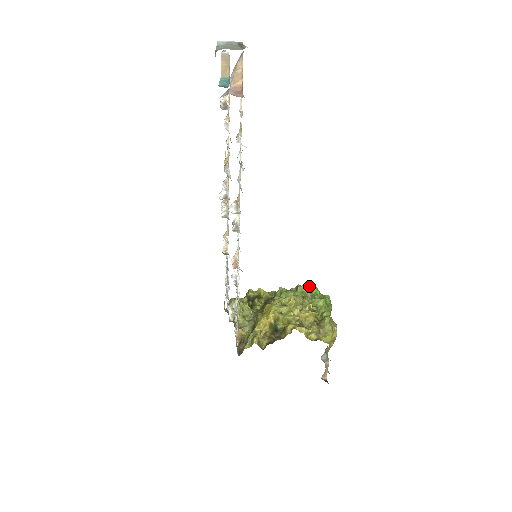
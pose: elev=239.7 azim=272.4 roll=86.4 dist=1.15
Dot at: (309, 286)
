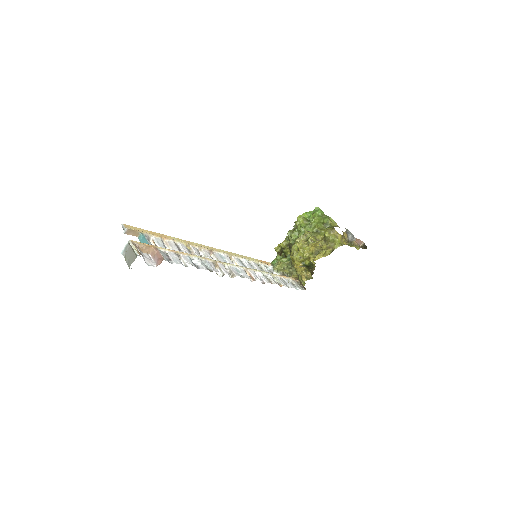
Dot at: (301, 217)
